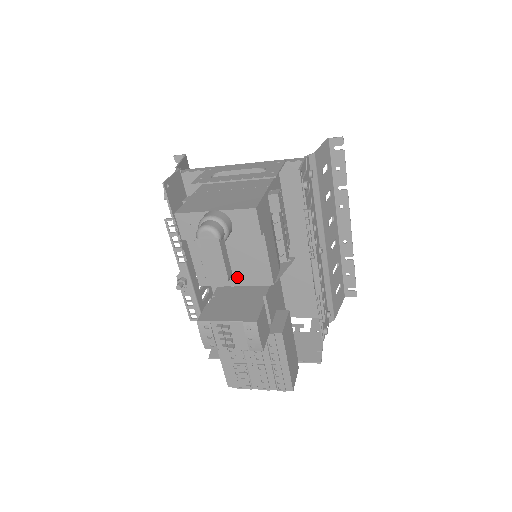
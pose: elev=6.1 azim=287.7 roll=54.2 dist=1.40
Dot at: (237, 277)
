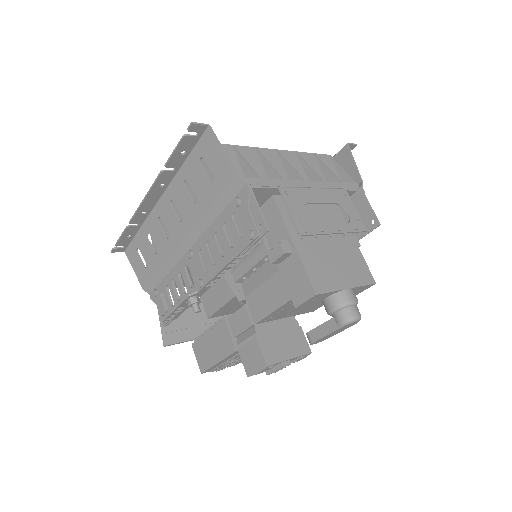
Dot at: (295, 313)
